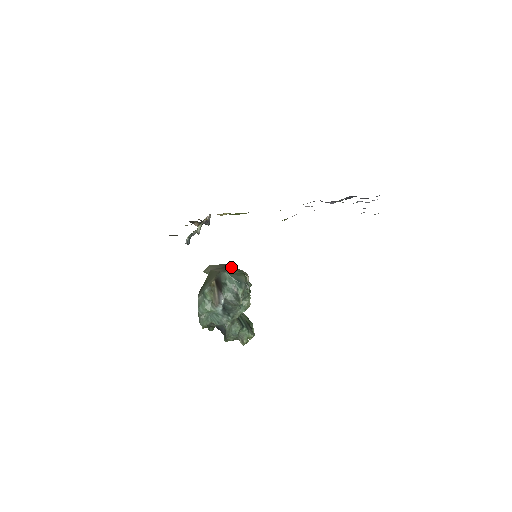
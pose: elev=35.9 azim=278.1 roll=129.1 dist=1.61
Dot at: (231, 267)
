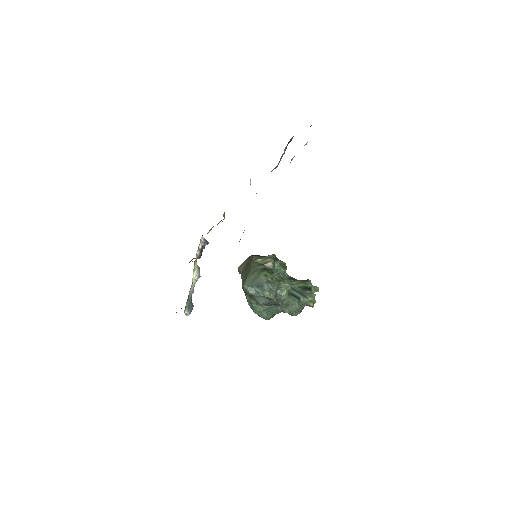
Dot at: (250, 268)
